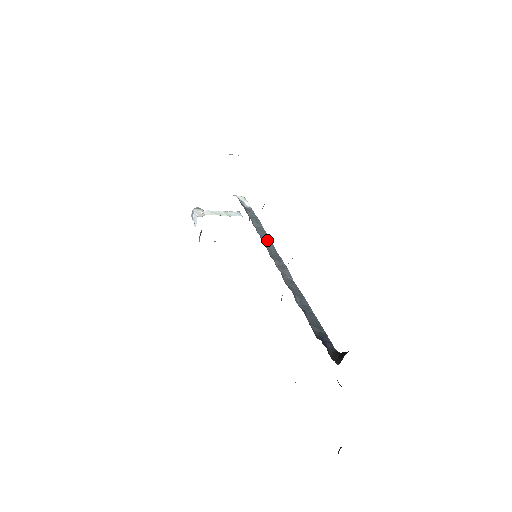
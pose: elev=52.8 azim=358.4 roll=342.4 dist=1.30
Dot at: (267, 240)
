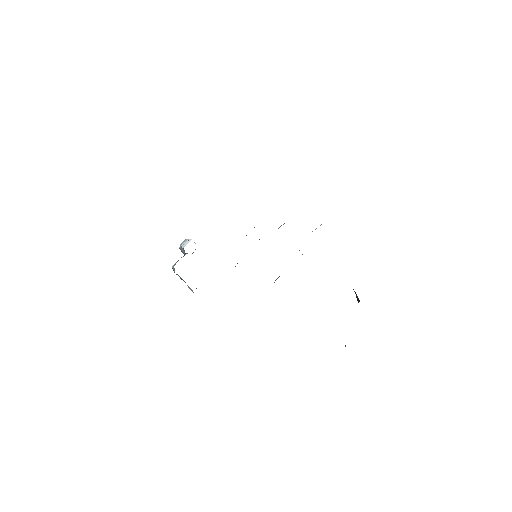
Dot at: occluded
